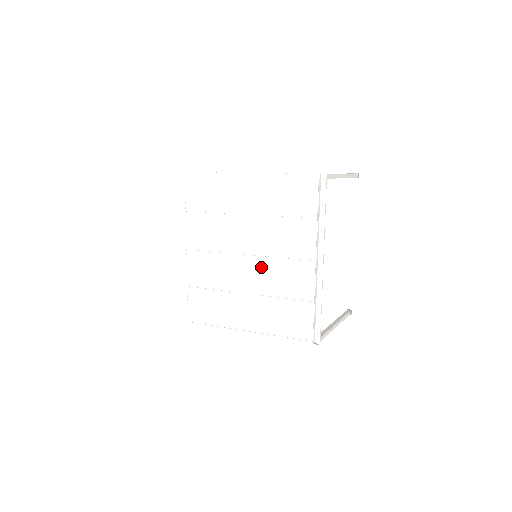
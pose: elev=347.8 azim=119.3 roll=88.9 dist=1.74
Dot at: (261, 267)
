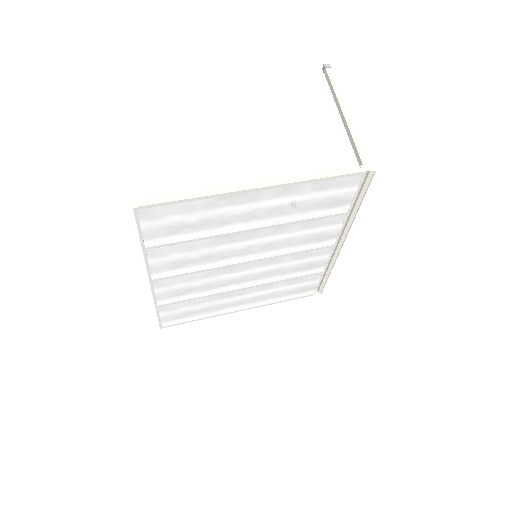
Dot at: (265, 265)
